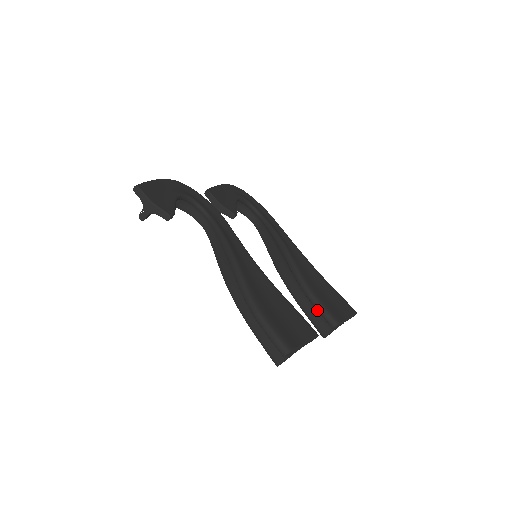
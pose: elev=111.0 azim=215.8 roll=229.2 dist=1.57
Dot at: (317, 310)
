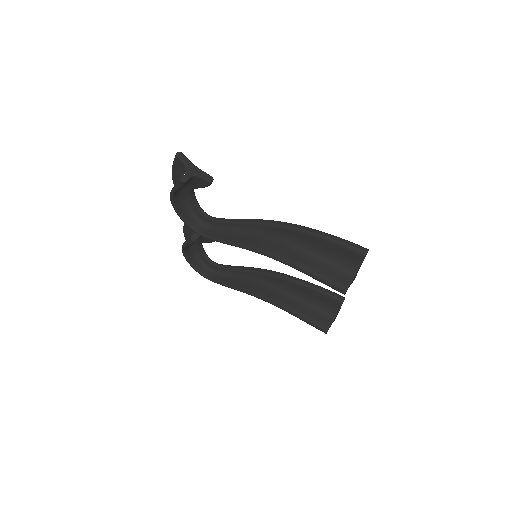
Dot at: (322, 293)
